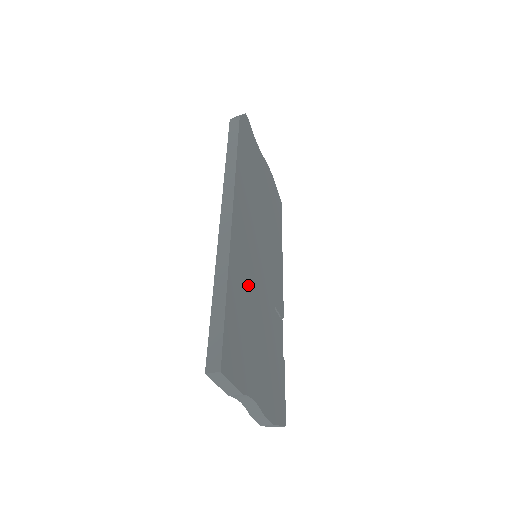
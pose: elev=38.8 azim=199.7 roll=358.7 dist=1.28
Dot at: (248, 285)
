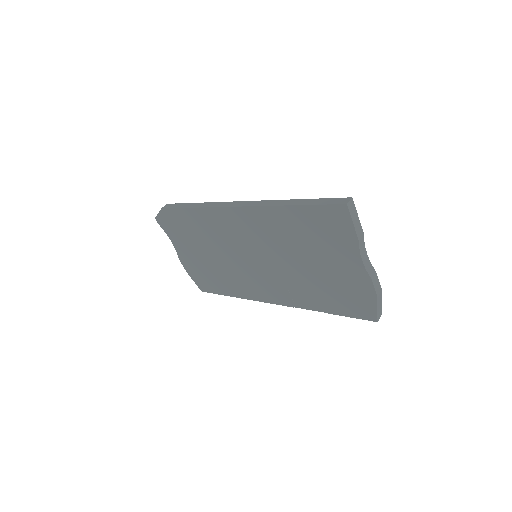
Dot at: occluded
